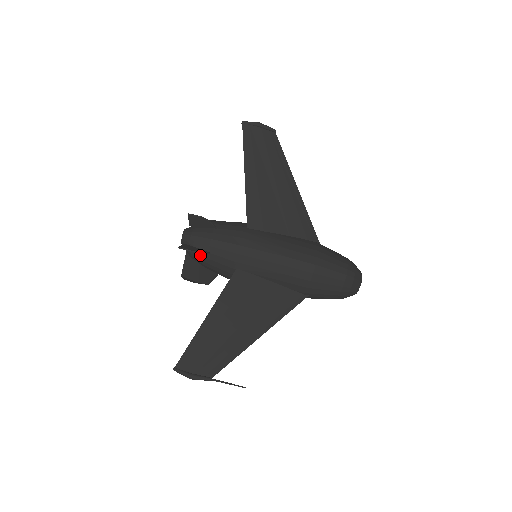
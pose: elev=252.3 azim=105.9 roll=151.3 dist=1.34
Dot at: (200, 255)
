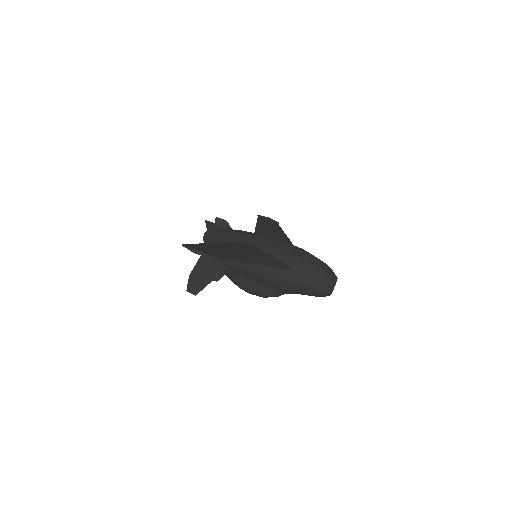
Dot at: (217, 236)
